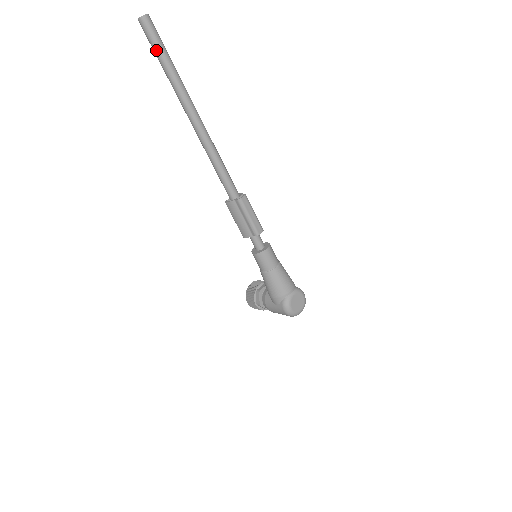
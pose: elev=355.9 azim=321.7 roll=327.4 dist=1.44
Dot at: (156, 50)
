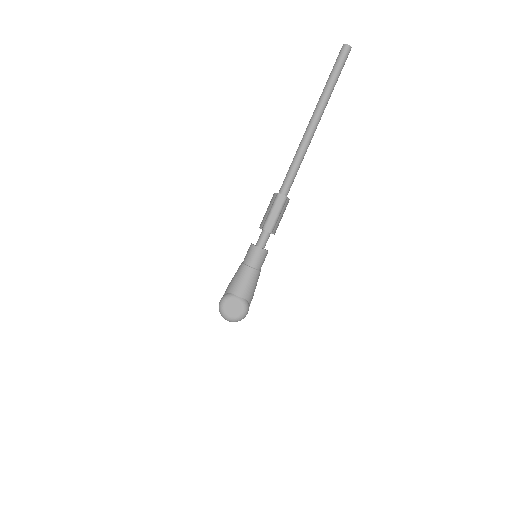
Dot at: (333, 68)
